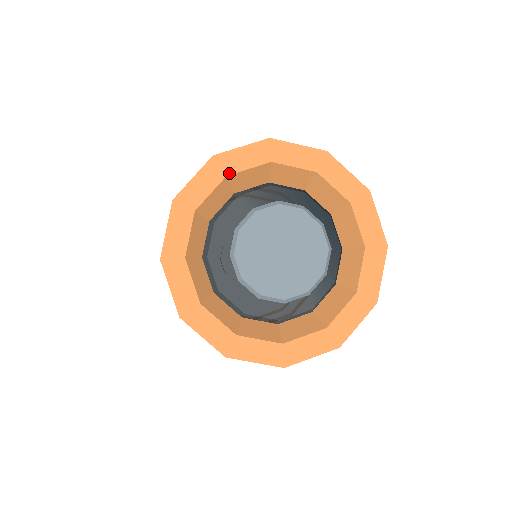
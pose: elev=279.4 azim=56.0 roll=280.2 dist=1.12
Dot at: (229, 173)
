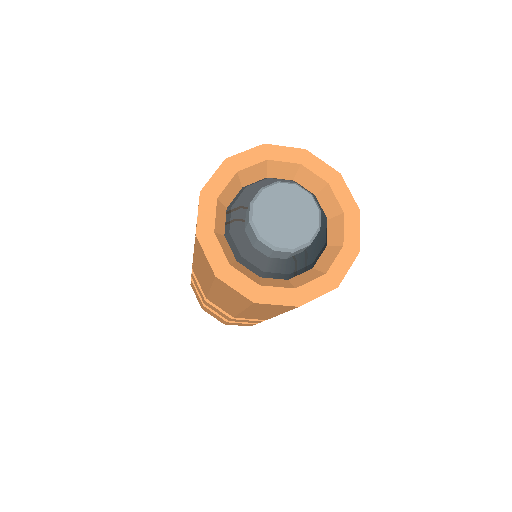
Dot at: (303, 164)
